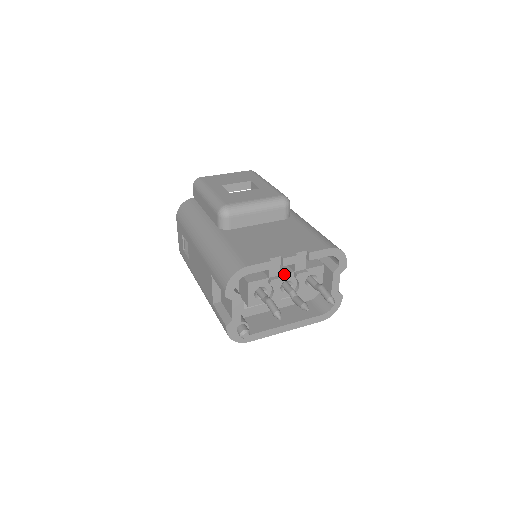
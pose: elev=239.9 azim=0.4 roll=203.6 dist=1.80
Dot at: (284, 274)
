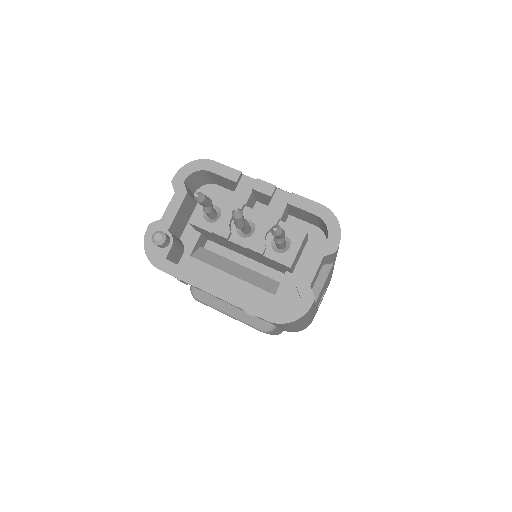
Dot at: (251, 208)
